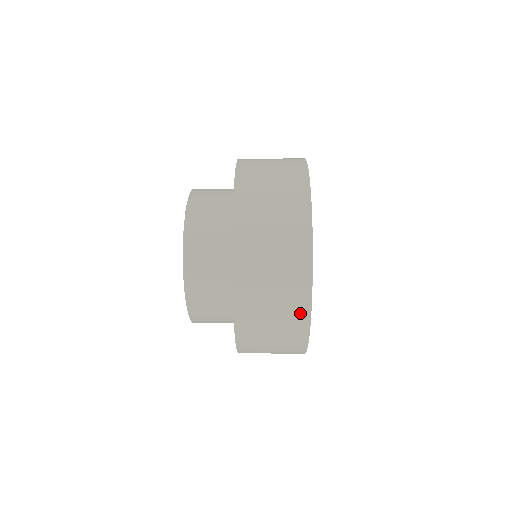
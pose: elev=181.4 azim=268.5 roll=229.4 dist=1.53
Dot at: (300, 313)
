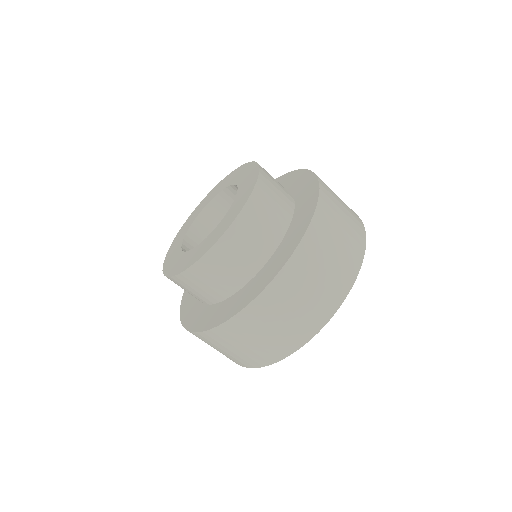
Dot at: (359, 226)
